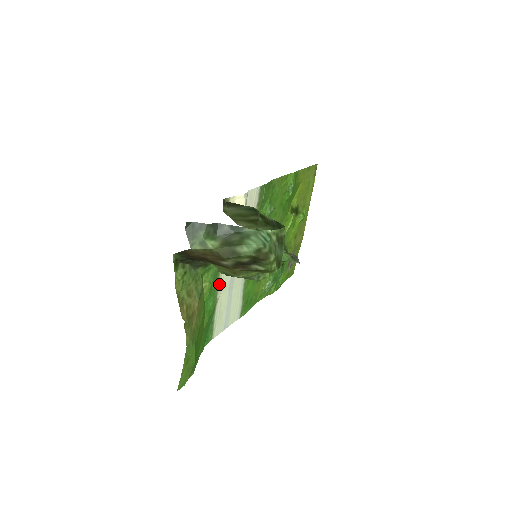
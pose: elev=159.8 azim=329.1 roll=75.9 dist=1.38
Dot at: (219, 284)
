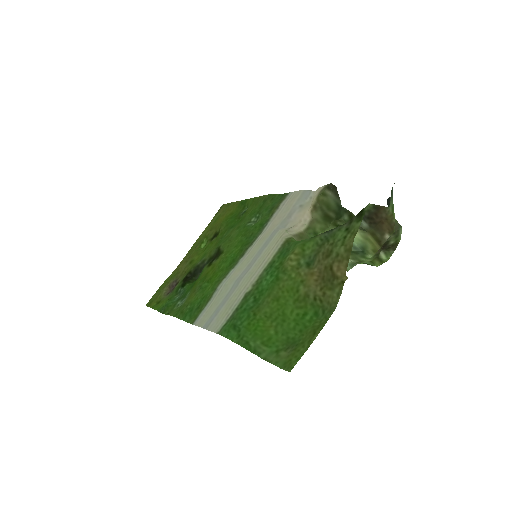
Dot at: (265, 265)
